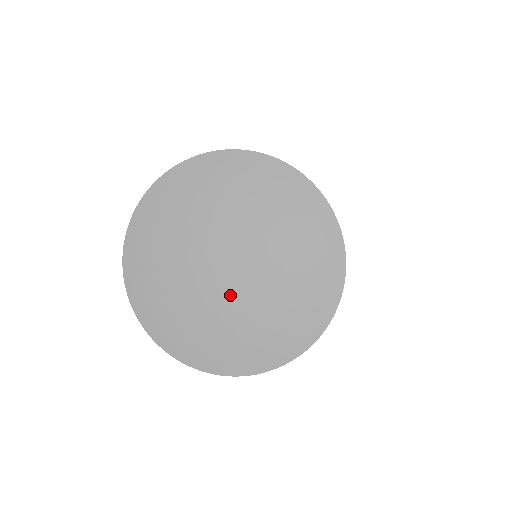
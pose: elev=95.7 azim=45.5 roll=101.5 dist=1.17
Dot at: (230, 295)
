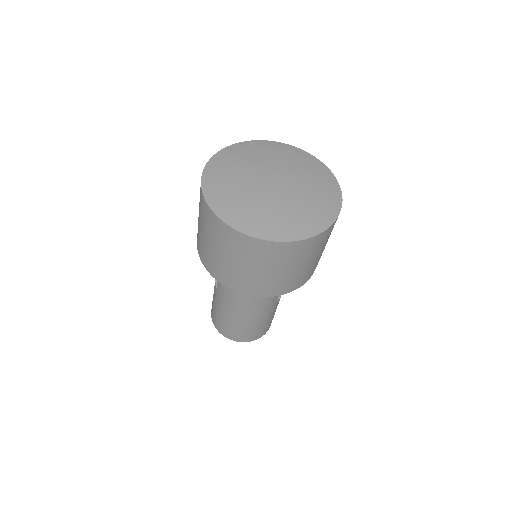
Dot at: (259, 188)
